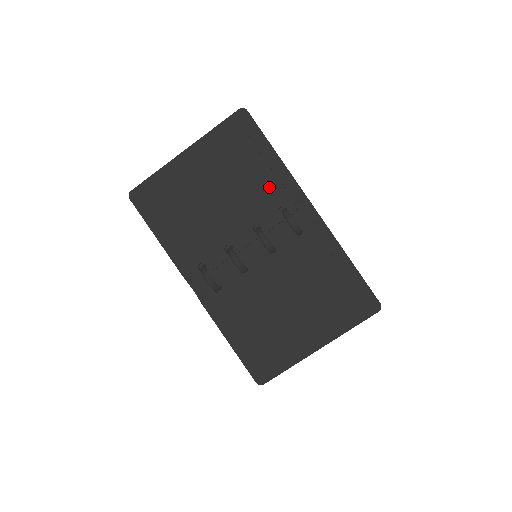
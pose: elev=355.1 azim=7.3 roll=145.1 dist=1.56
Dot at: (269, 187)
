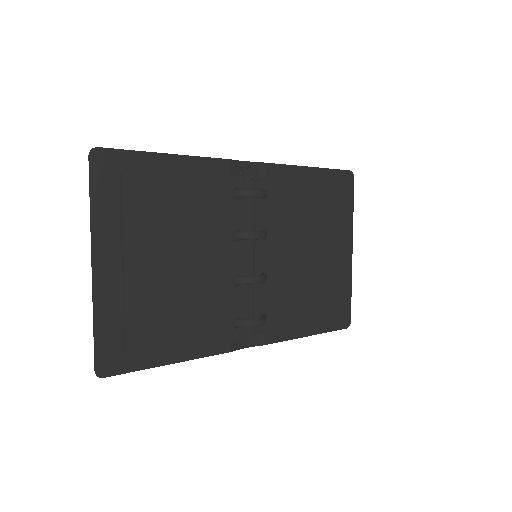
Dot at: (206, 191)
